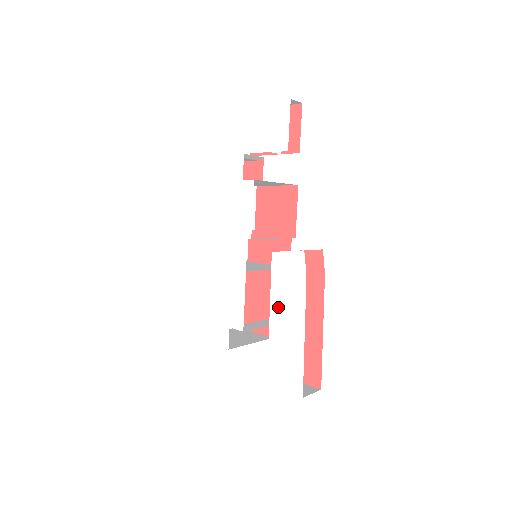
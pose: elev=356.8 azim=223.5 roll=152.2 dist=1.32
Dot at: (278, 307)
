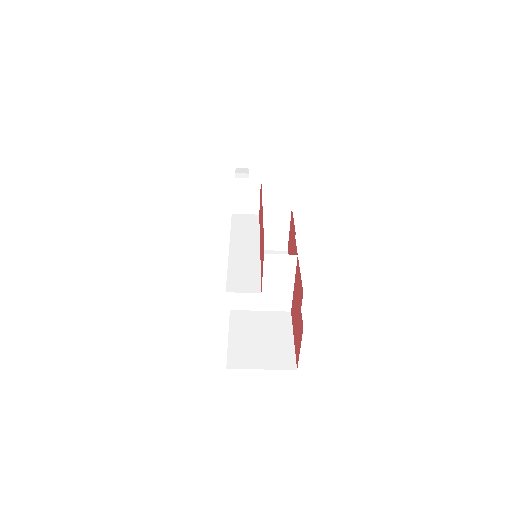
Dot at: occluded
